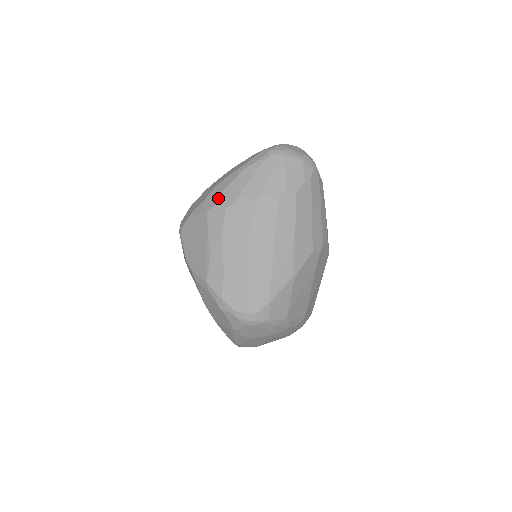
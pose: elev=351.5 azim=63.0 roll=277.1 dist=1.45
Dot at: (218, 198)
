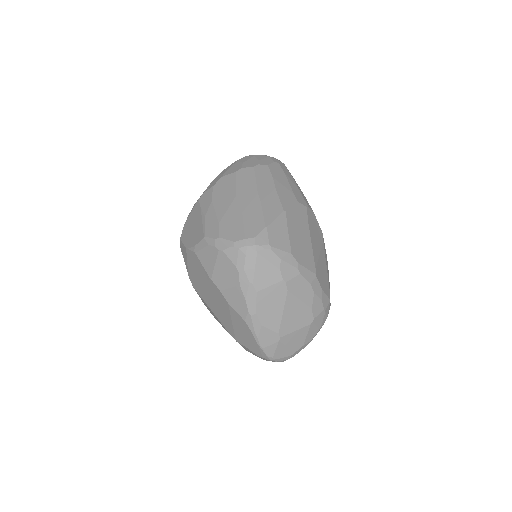
Dot at: occluded
